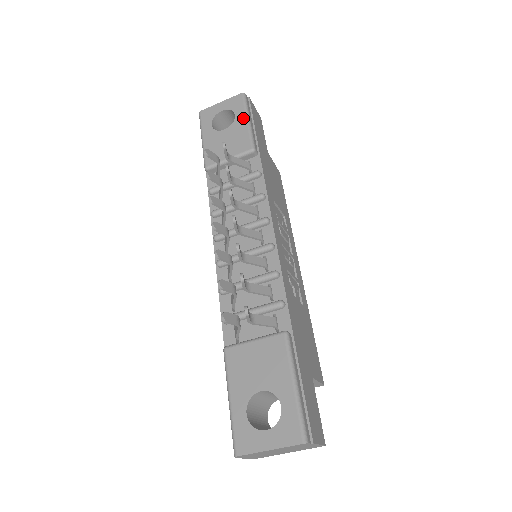
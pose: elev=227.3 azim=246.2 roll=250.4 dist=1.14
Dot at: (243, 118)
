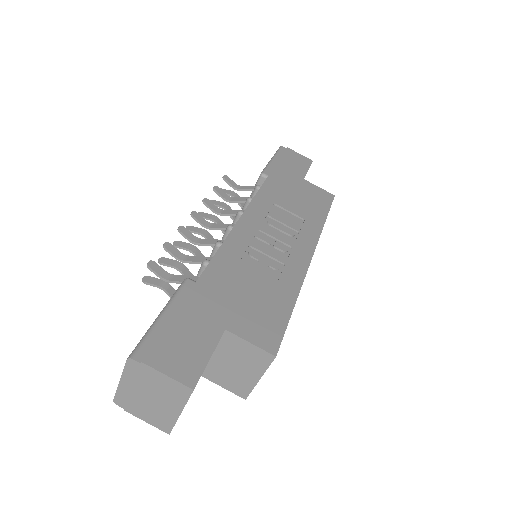
Dot at: occluded
